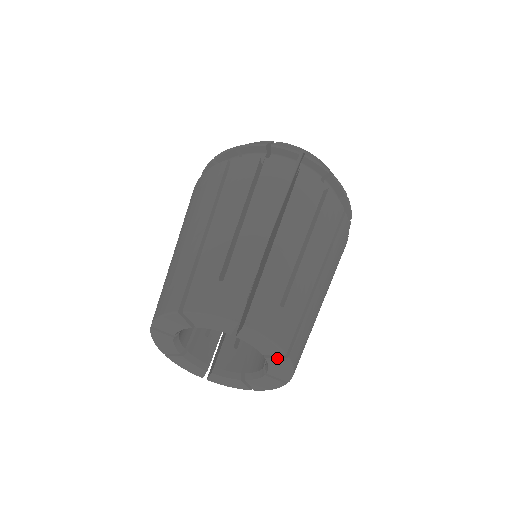
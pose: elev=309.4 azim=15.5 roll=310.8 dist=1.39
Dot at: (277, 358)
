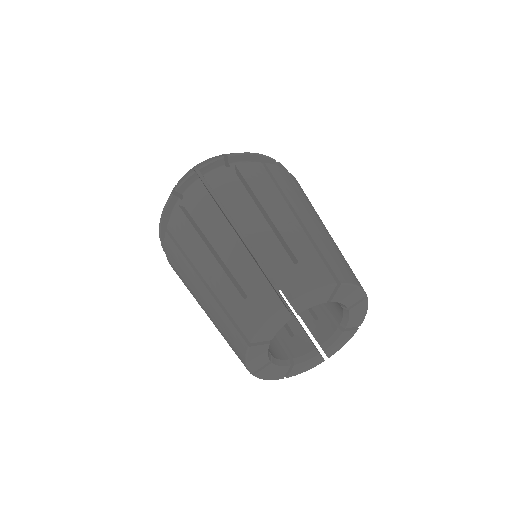
Dot at: (351, 331)
